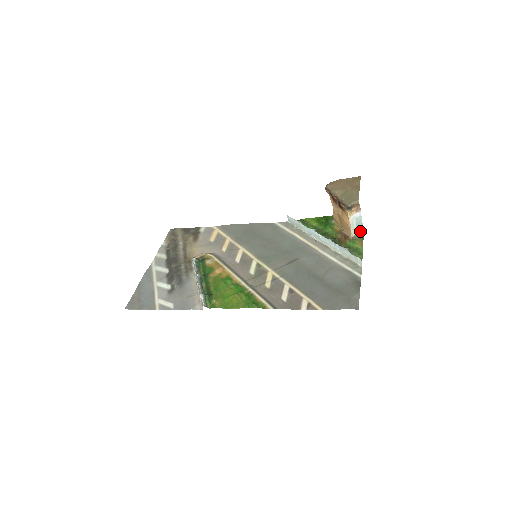
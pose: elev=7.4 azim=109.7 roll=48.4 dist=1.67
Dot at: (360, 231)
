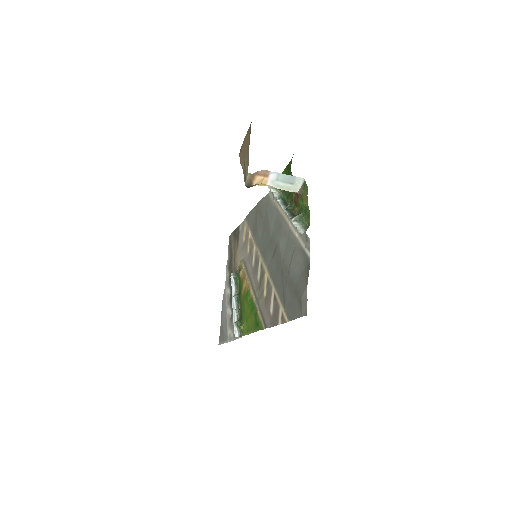
Dot at: (300, 182)
